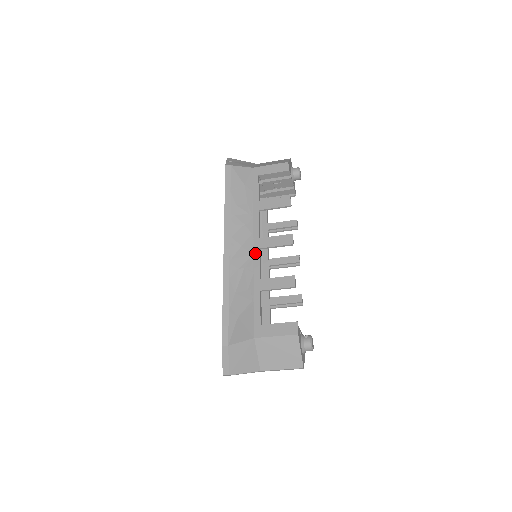
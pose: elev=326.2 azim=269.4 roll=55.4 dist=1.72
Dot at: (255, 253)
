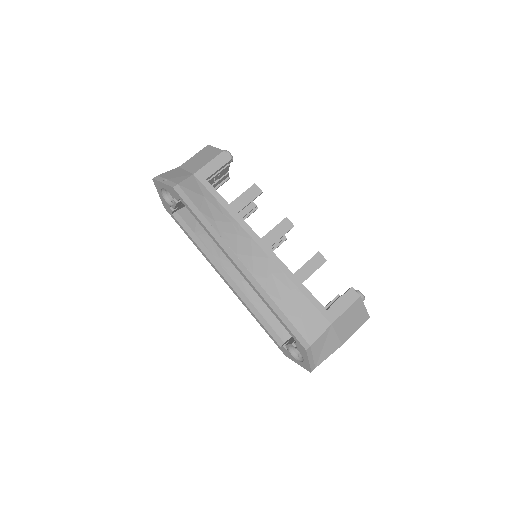
Dot at: (269, 254)
